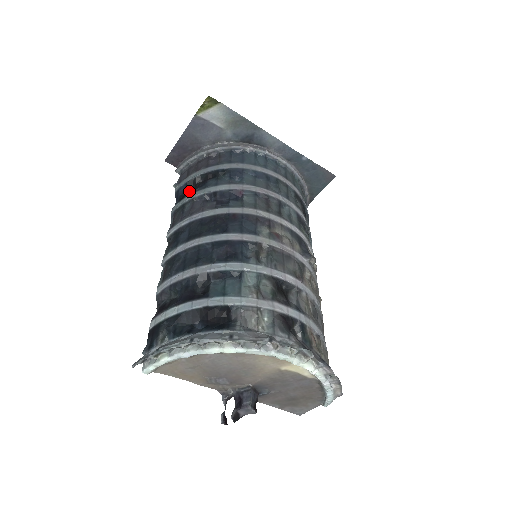
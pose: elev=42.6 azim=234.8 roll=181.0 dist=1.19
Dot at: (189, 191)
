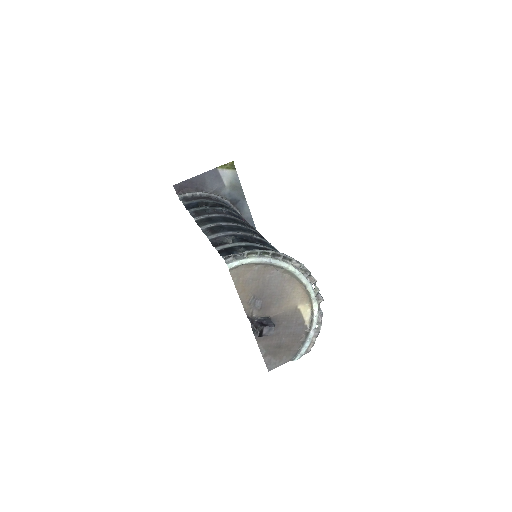
Dot at: occluded
